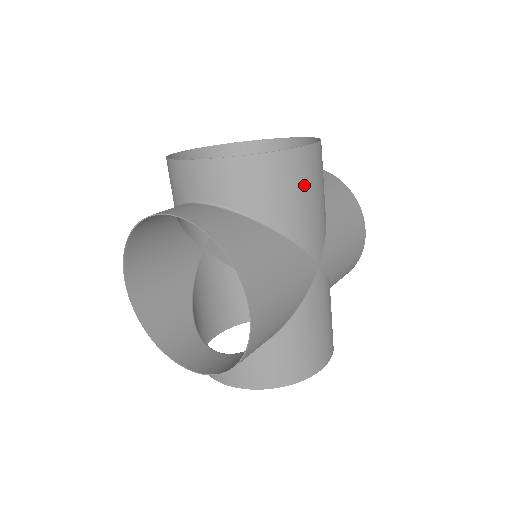
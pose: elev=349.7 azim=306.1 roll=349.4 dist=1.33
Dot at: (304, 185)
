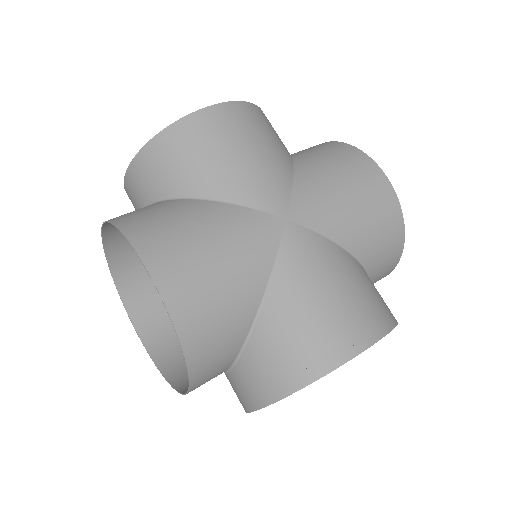
Dot at: (219, 143)
